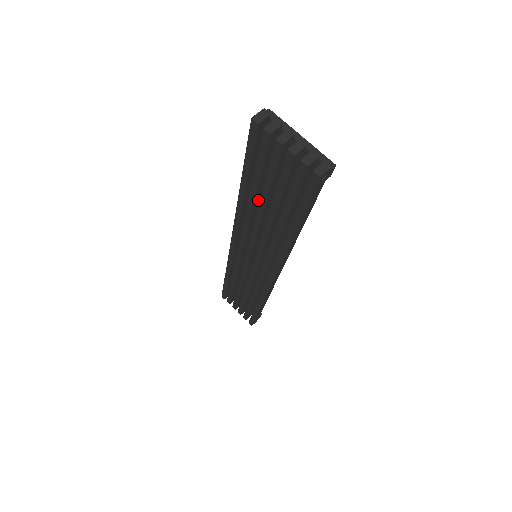
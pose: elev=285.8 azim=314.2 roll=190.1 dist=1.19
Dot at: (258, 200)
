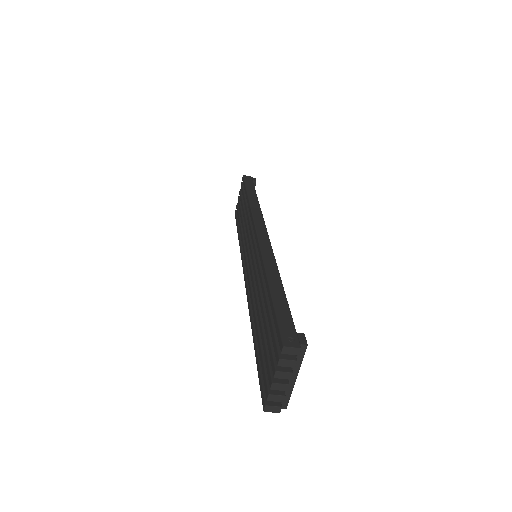
Dot at: occluded
